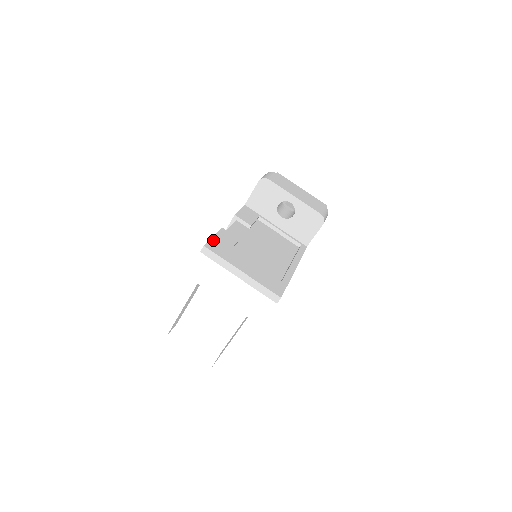
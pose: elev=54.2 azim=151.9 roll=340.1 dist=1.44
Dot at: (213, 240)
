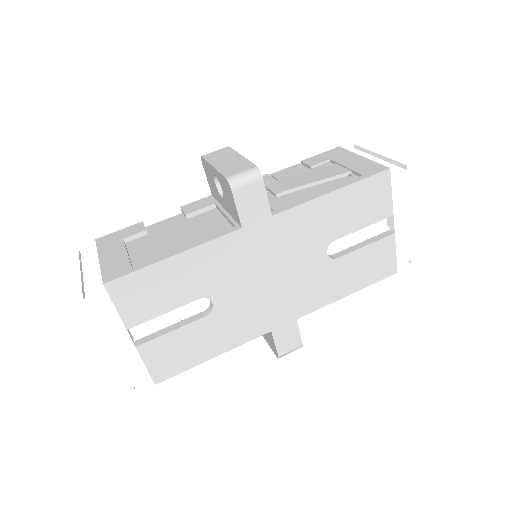
Dot at: (113, 234)
